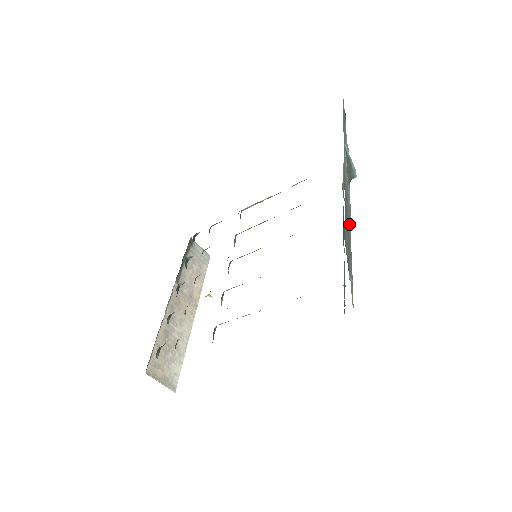
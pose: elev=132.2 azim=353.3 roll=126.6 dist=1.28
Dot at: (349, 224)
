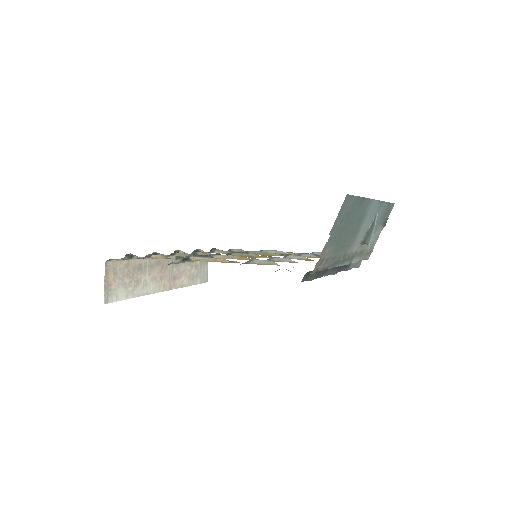
Dot at: (346, 249)
